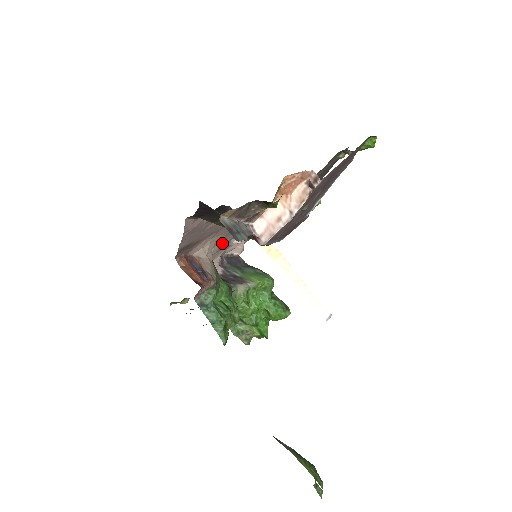
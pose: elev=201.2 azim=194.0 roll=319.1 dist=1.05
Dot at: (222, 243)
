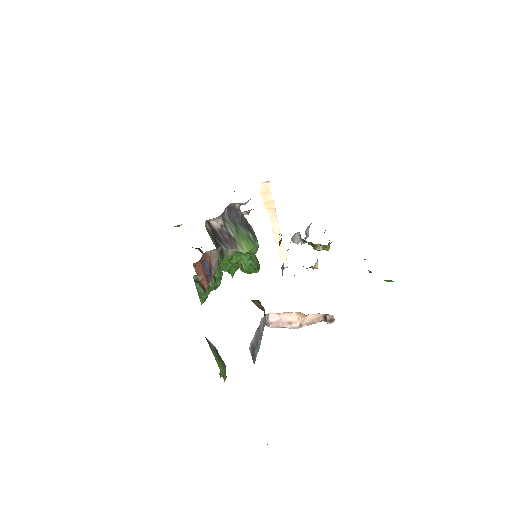
Dot at: occluded
